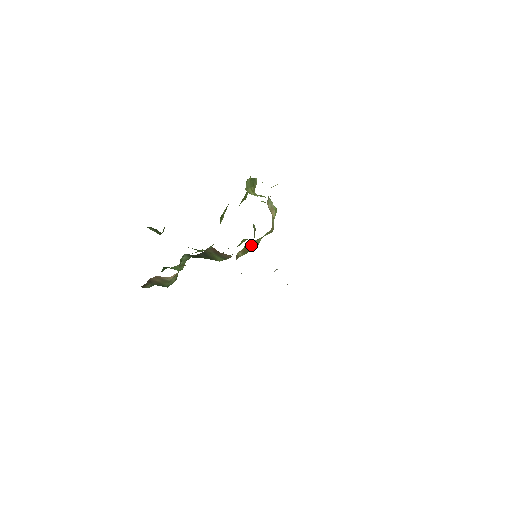
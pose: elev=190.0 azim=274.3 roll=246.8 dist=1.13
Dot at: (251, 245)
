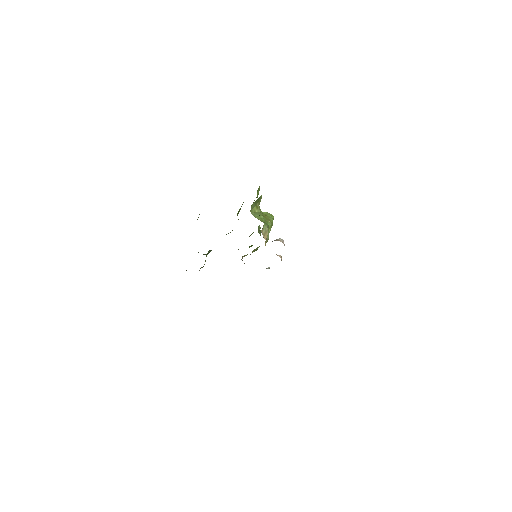
Dot at: (252, 252)
